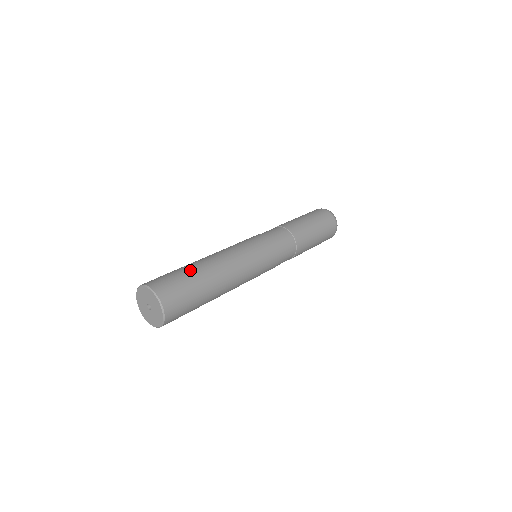
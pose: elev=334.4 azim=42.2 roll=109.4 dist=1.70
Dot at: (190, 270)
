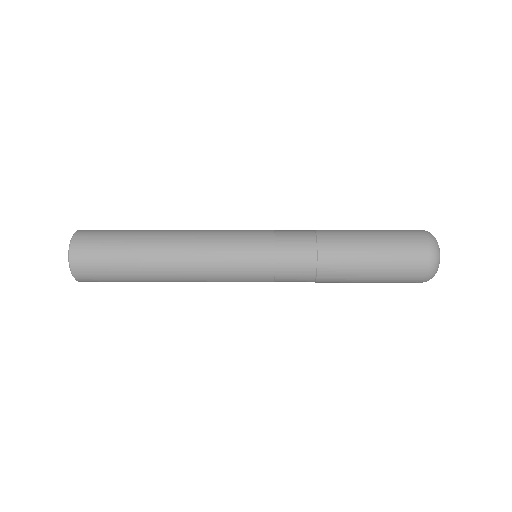
Dot at: (128, 242)
